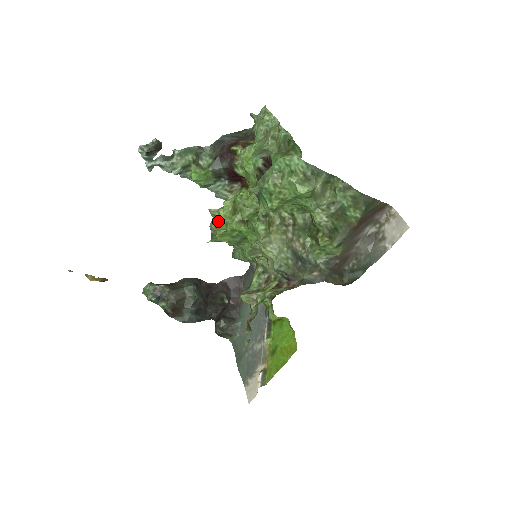
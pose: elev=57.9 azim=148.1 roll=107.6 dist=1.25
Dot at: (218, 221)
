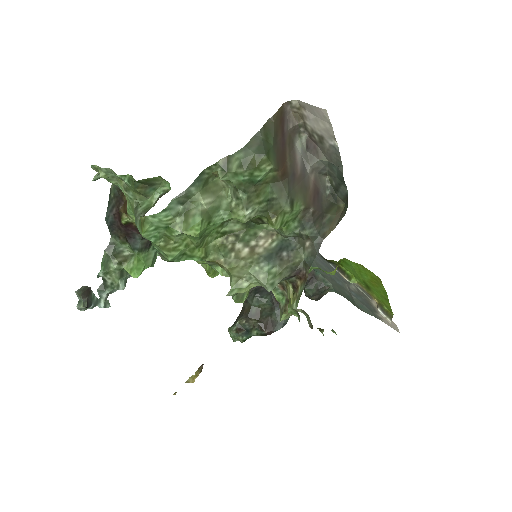
Dot at: occluded
